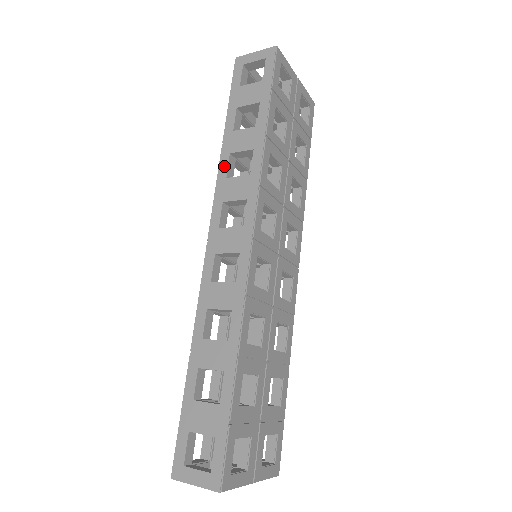
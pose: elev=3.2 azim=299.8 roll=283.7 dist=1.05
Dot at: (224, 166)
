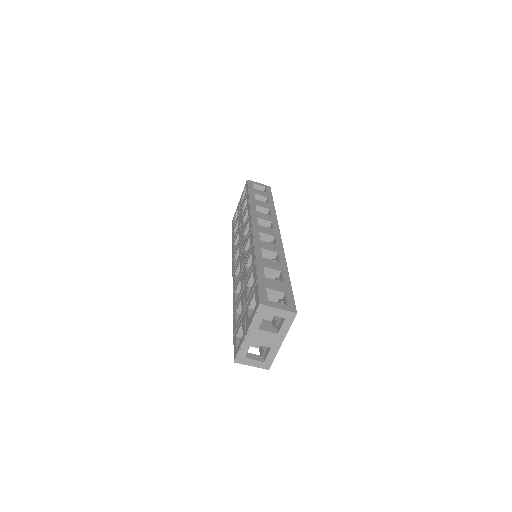
Dot at: (254, 207)
